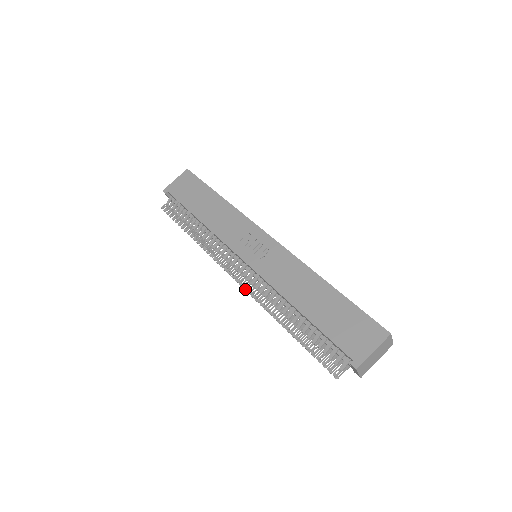
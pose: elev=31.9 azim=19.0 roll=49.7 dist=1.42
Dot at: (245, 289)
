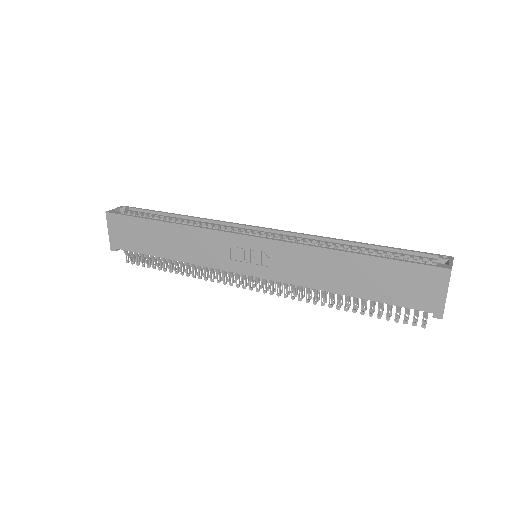
Dot at: (278, 296)
